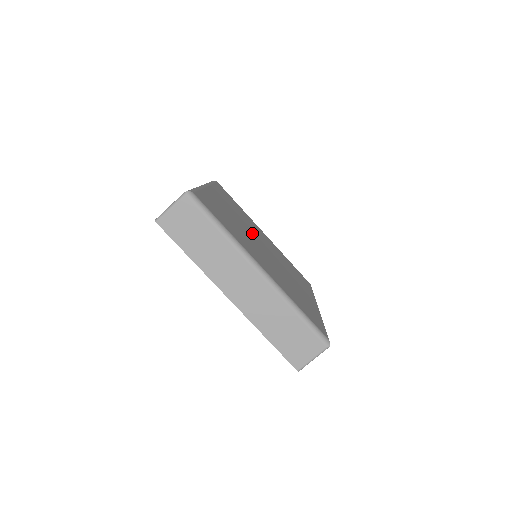
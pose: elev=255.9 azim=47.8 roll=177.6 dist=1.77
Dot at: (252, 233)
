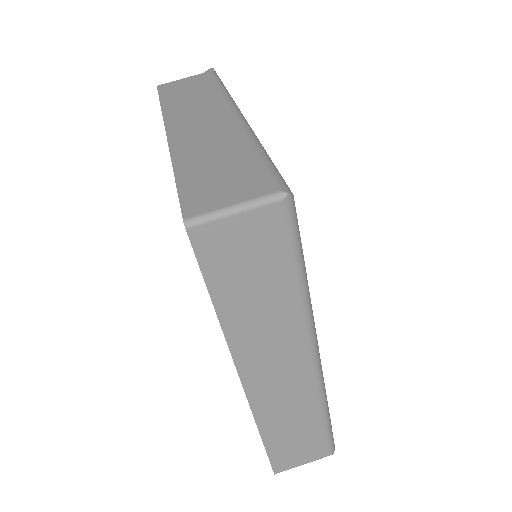
Dot at: occluded
